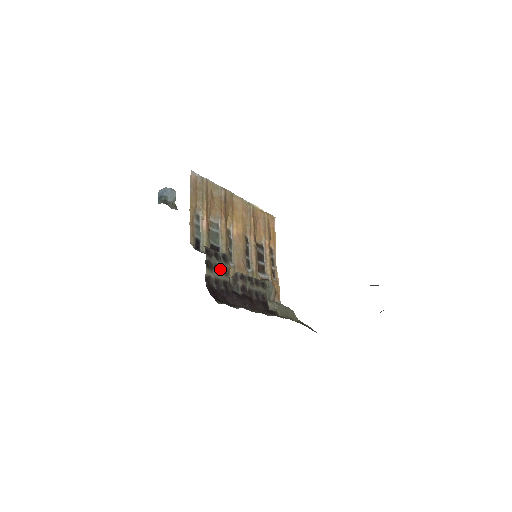
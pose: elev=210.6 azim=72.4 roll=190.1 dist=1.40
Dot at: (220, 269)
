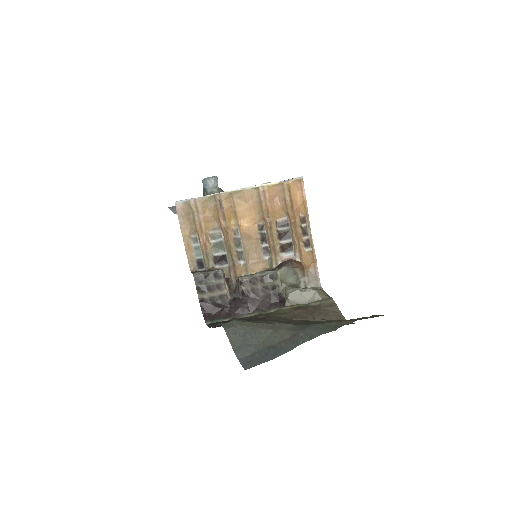
Dot at: (213, 287)
